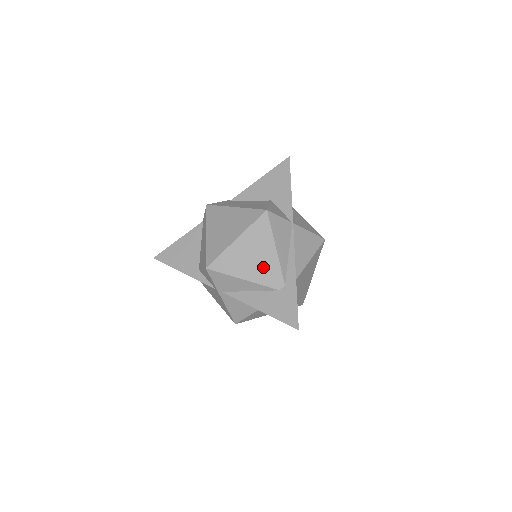
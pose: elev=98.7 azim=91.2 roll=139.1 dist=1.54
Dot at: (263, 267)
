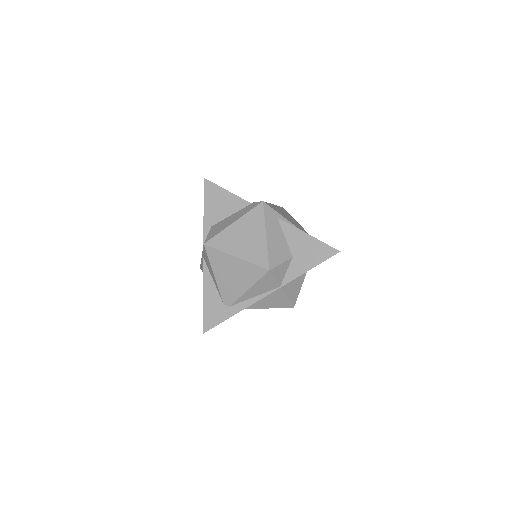
Dot at: (230, 286)
